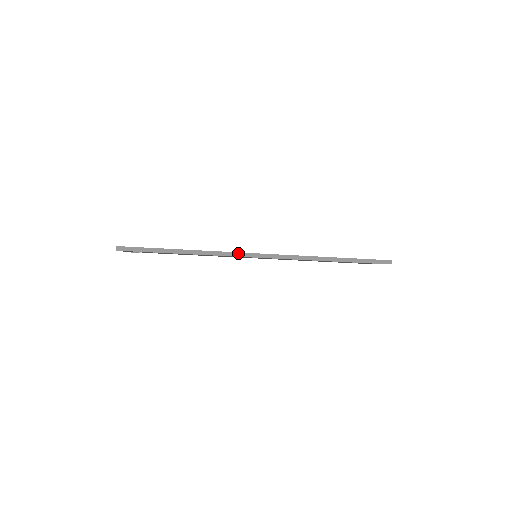
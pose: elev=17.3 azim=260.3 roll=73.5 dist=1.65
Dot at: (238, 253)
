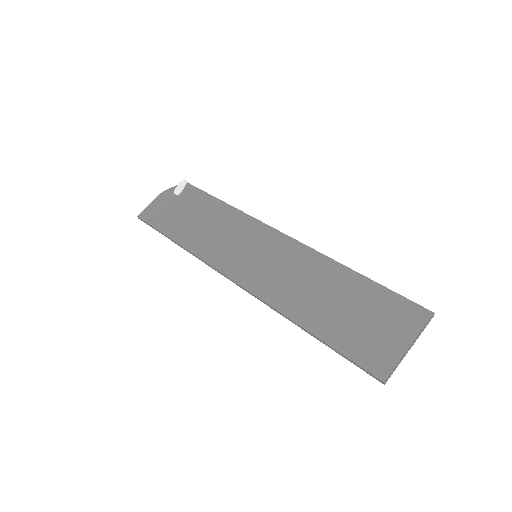
Dot at: (214, 268)
